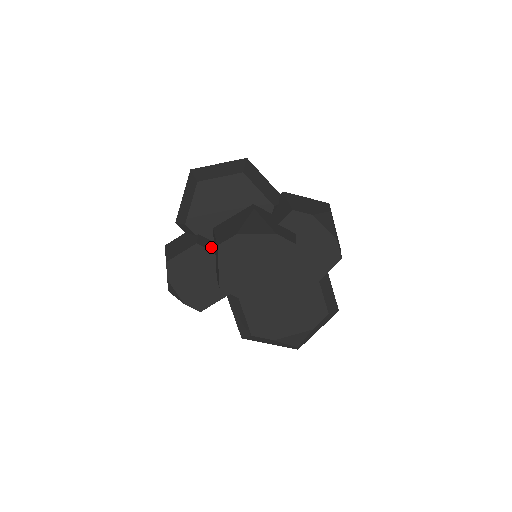
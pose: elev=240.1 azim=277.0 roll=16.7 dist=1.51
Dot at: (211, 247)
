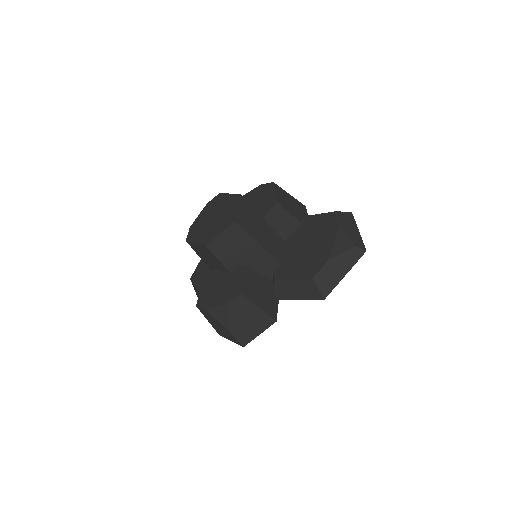
Dot at: occluded
